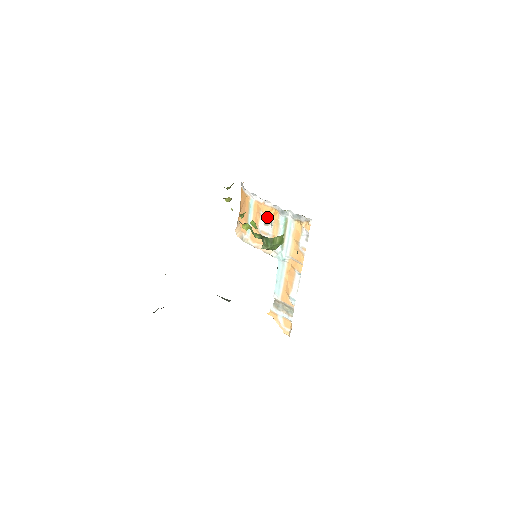
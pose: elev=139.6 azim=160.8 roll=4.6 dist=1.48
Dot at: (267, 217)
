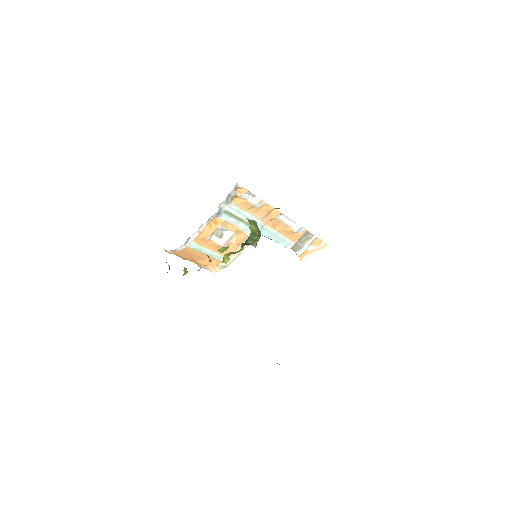
Dot at: (214, 233)
